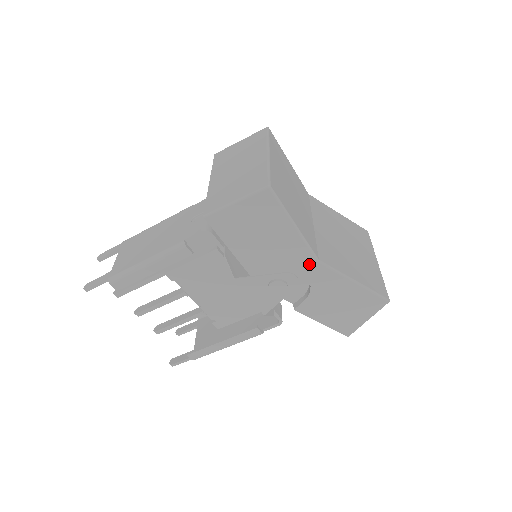
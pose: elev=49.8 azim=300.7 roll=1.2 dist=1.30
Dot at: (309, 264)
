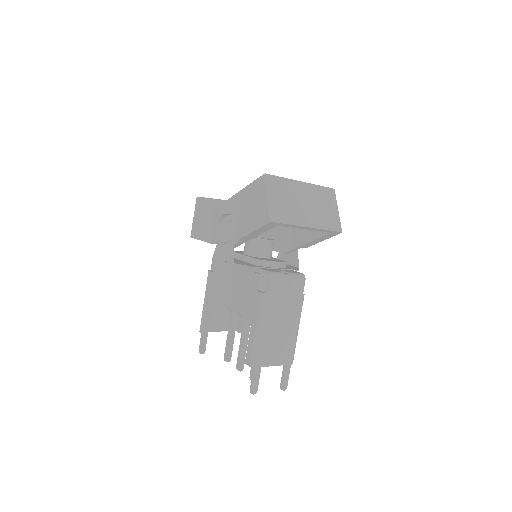
Dot at: (224, 207)
